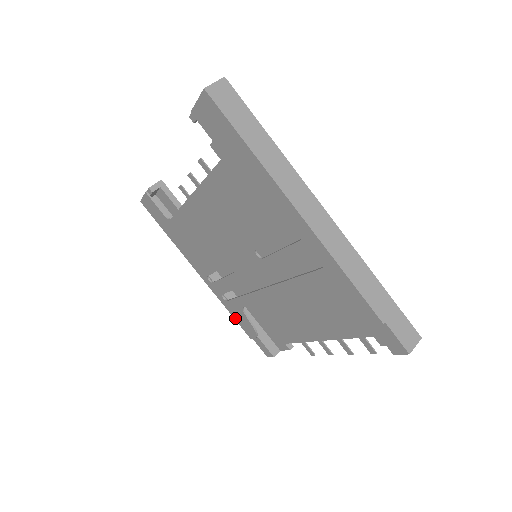
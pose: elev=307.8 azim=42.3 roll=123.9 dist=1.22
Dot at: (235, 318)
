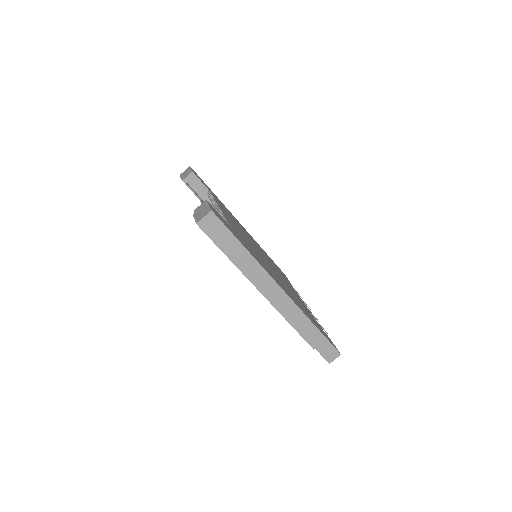
Dot at: occluded
